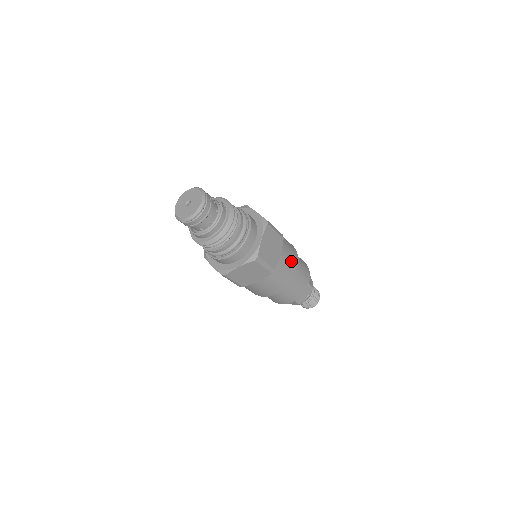
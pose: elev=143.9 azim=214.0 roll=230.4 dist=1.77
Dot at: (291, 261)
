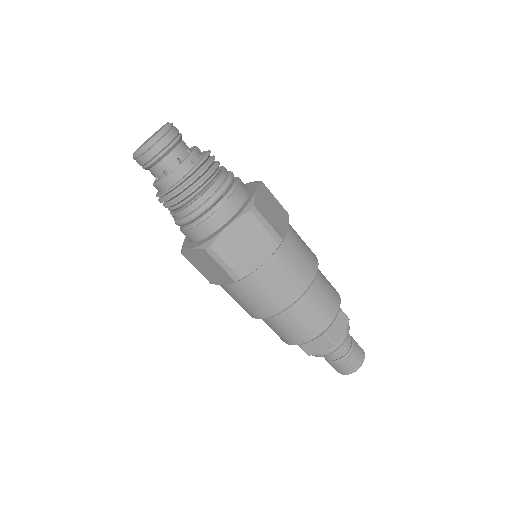
Dot at: (285, 283)
